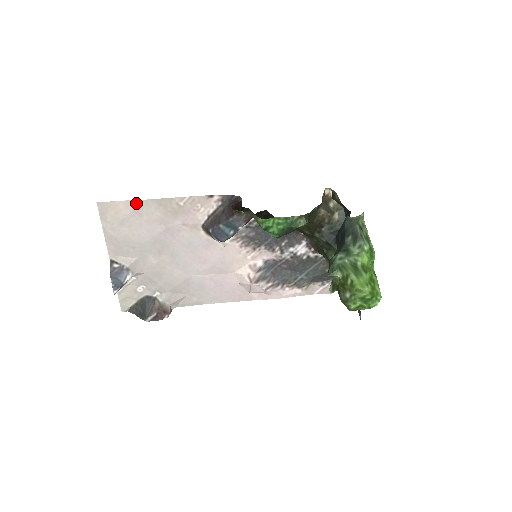
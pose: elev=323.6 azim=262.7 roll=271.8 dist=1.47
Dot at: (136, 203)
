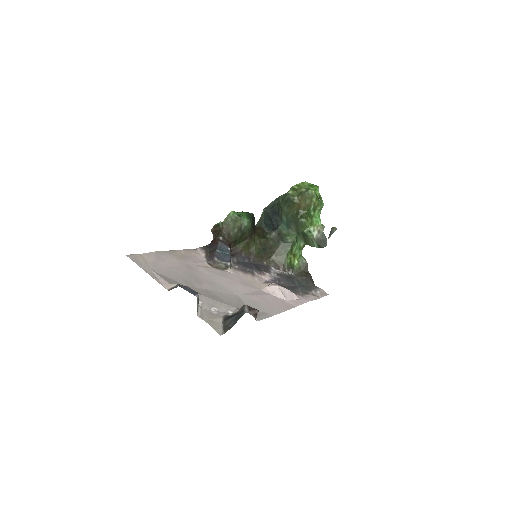
Dot at: (154, 254)
